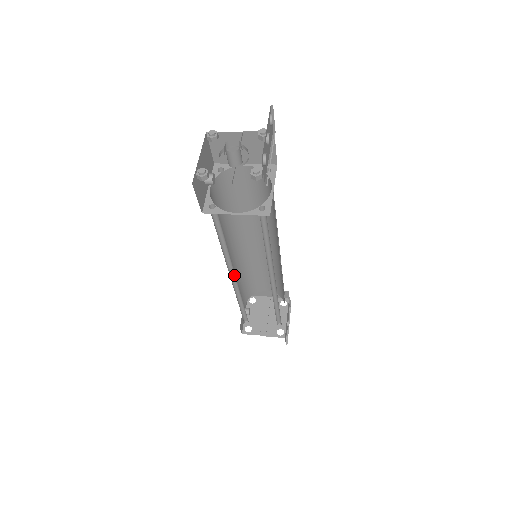
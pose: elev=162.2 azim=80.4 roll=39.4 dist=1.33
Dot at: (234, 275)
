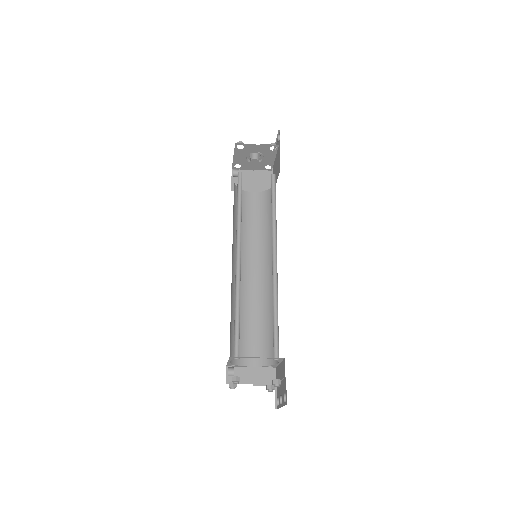
Dot at: (239, 258)
